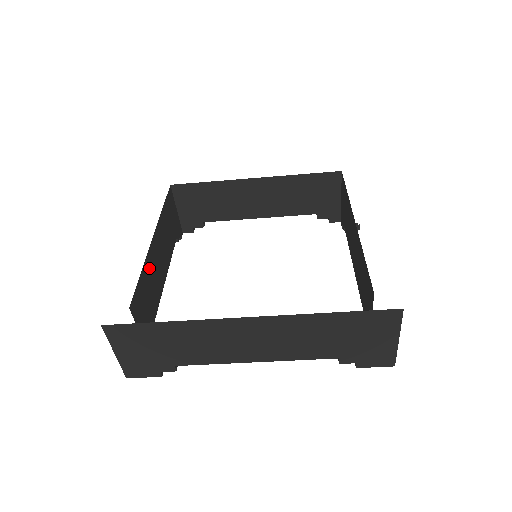
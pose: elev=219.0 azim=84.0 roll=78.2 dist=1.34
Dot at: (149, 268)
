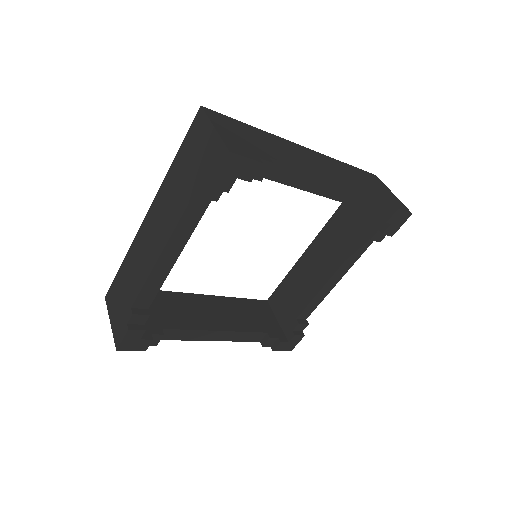
Dot at: (182, 301)
